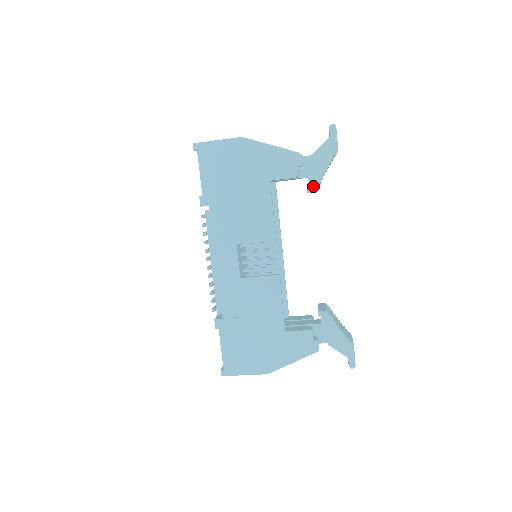
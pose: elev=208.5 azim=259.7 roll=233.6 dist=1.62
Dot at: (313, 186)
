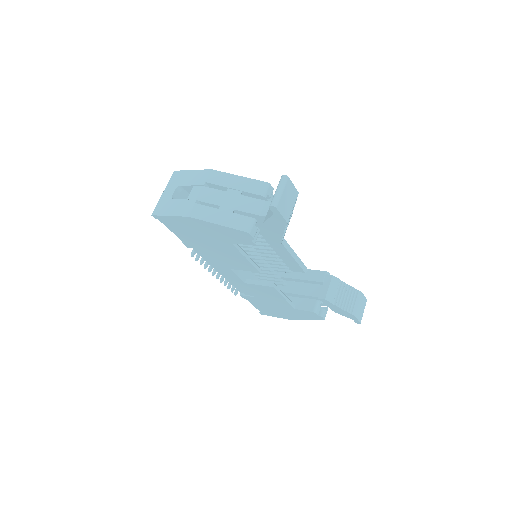
Dot at: (276, 241)
